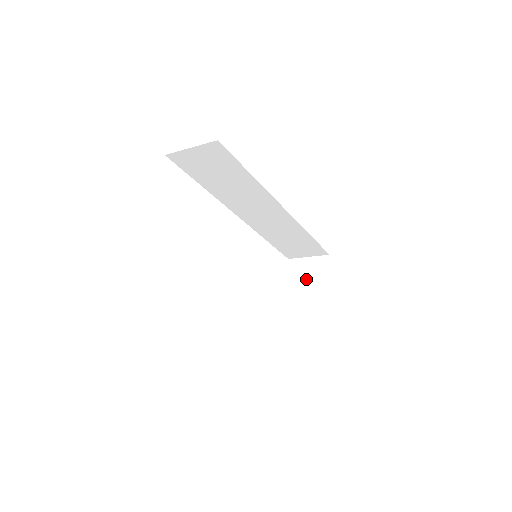
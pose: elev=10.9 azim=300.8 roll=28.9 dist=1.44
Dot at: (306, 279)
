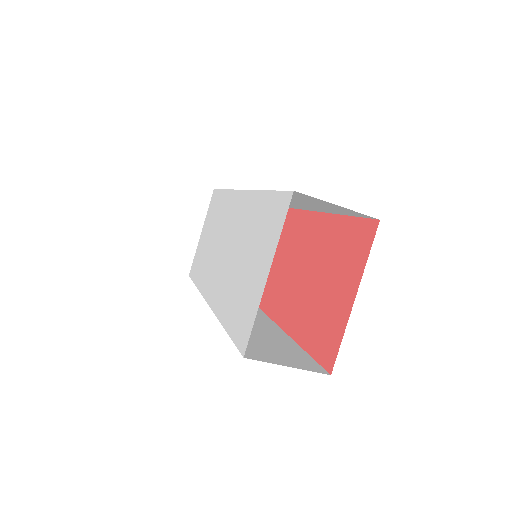
Dot at: occluded
